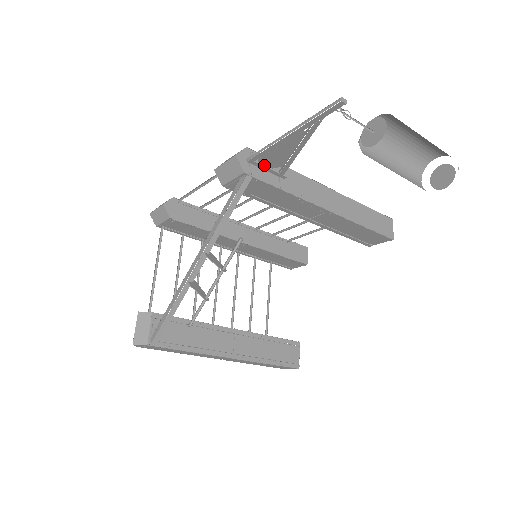
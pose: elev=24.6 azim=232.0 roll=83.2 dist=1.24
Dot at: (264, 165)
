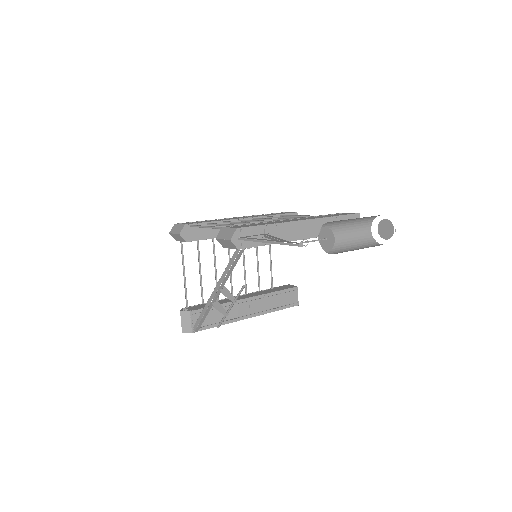
Dot at: occluded
